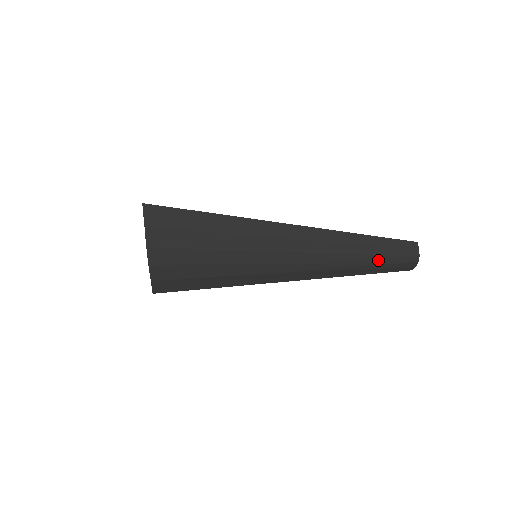
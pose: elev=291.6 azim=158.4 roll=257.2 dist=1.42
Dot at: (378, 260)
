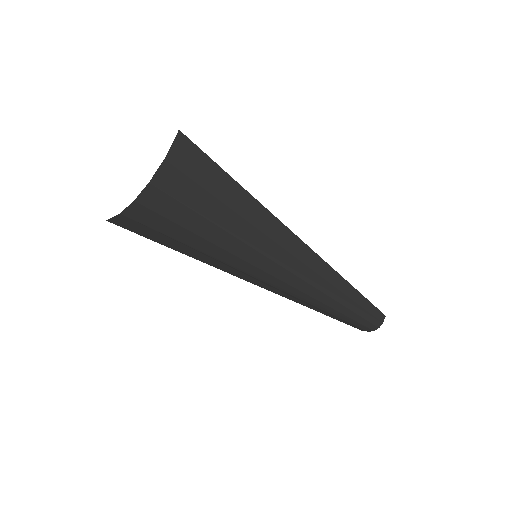
Dot at: (350, 315)
